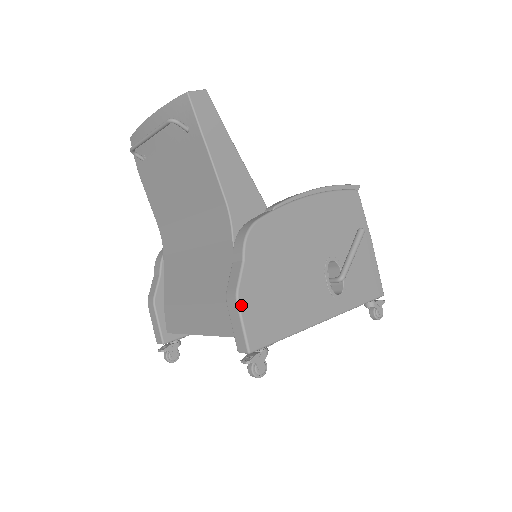
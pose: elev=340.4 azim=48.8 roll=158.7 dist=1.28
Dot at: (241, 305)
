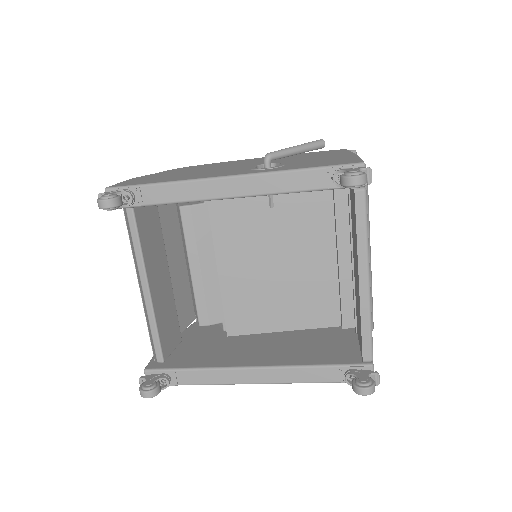
Dot at: (129, 180)
